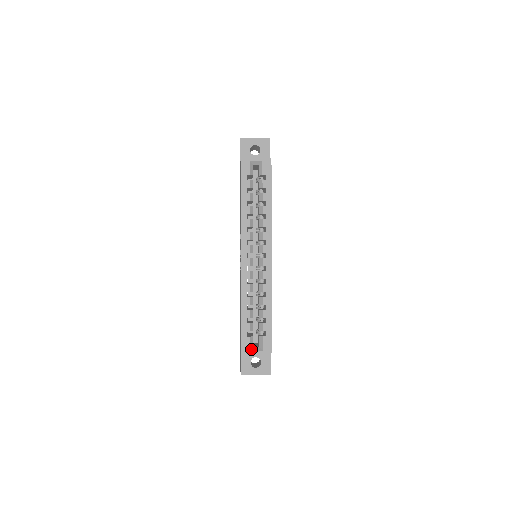
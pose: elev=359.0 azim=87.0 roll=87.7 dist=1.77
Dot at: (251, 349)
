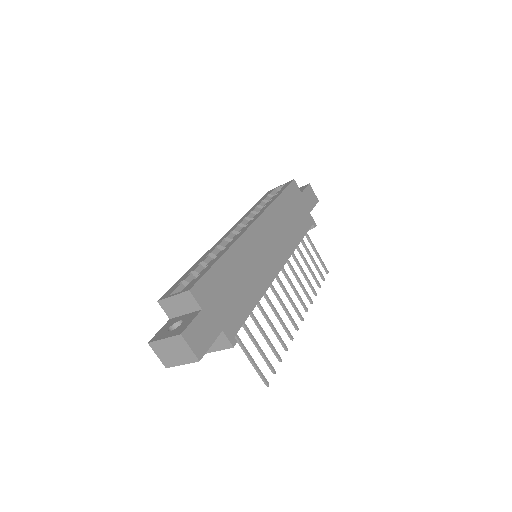
Dot at: occluded
